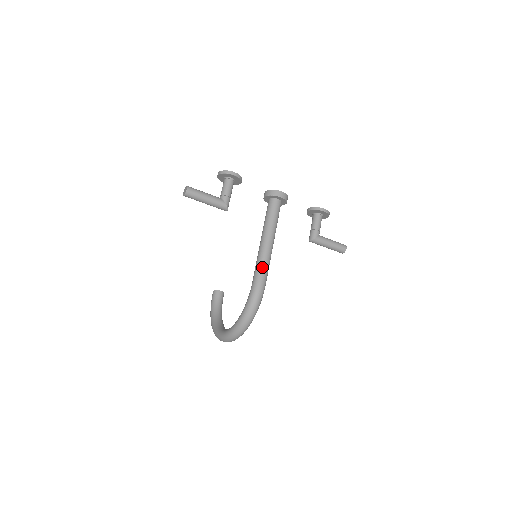
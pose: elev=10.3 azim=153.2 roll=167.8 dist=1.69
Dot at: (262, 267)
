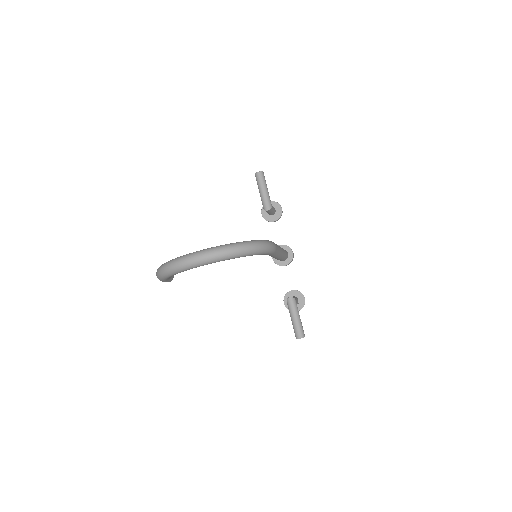
Dot at: (277, 245)
